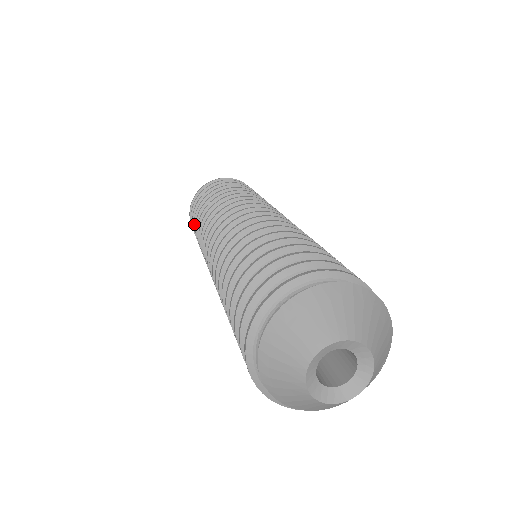
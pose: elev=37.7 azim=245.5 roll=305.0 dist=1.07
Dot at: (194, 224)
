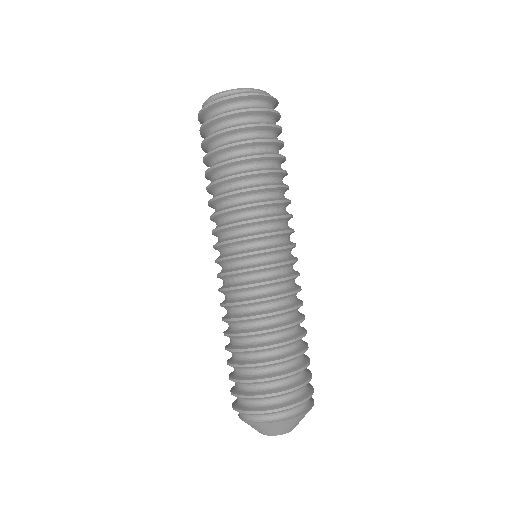
Dot at: (211, 154)
